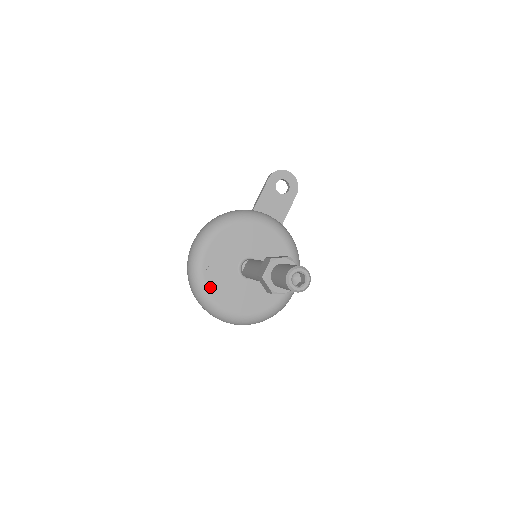
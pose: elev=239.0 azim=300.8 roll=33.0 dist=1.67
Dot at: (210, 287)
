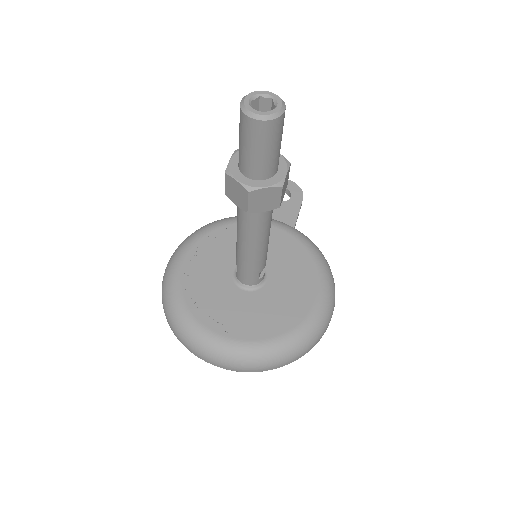
Dot at: (194, 308)
